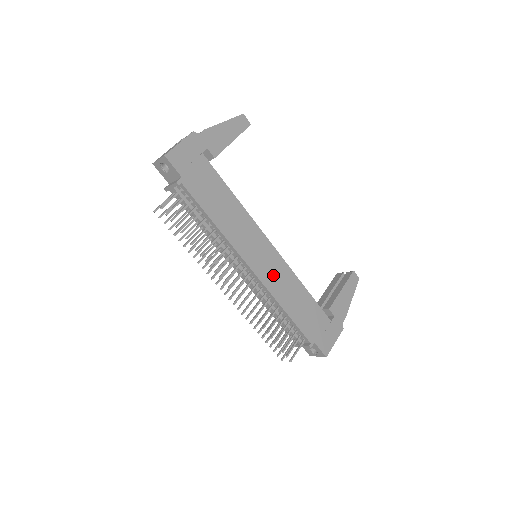
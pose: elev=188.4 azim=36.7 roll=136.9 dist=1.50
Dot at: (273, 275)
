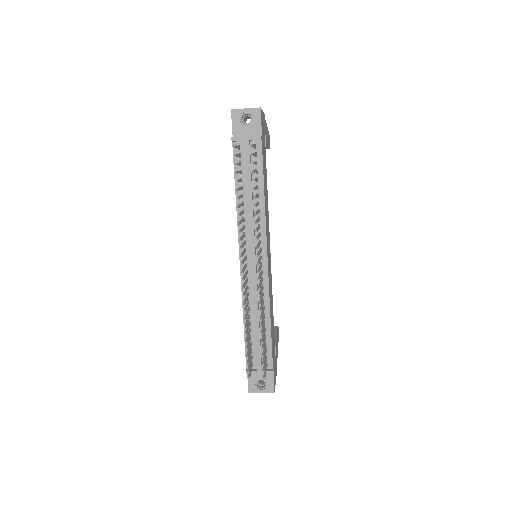
Dot at: (270, 280)
